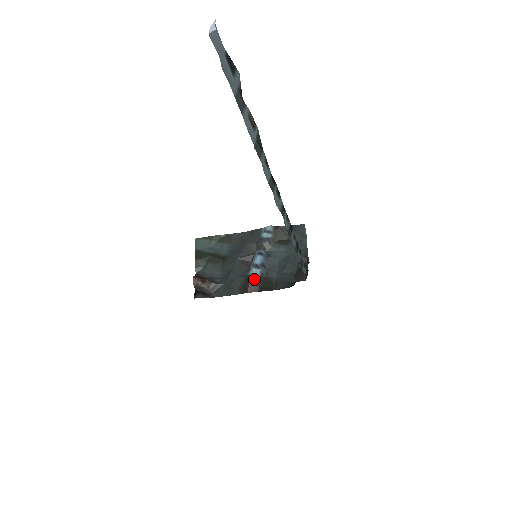
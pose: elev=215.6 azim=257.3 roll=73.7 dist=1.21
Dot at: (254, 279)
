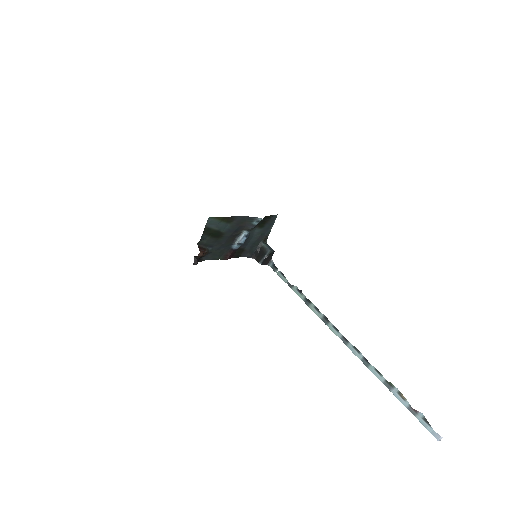
Dot at: (234, 251)
